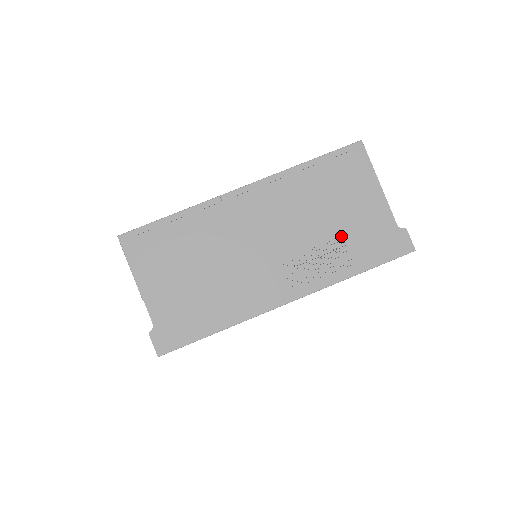
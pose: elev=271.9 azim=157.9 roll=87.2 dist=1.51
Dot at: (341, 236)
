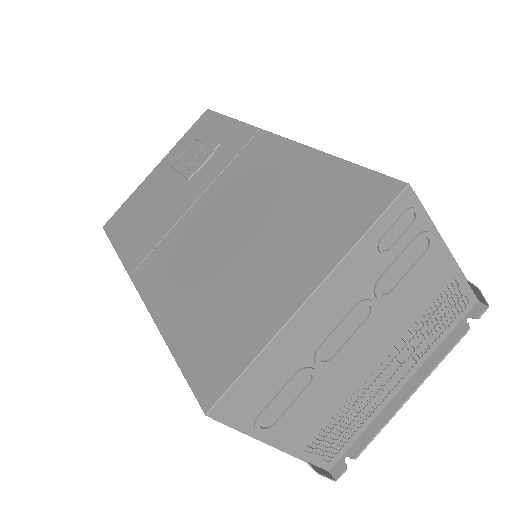
Dot at: occluded
